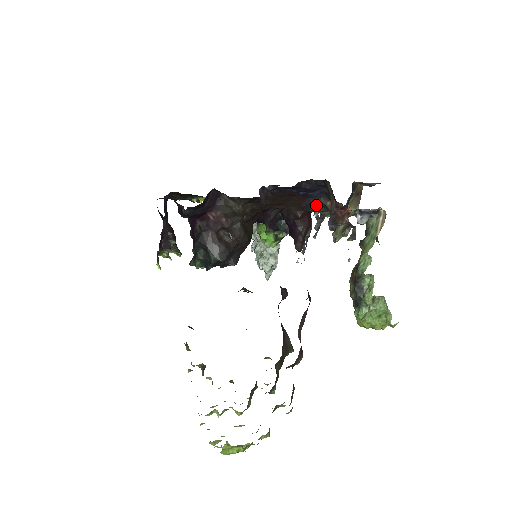
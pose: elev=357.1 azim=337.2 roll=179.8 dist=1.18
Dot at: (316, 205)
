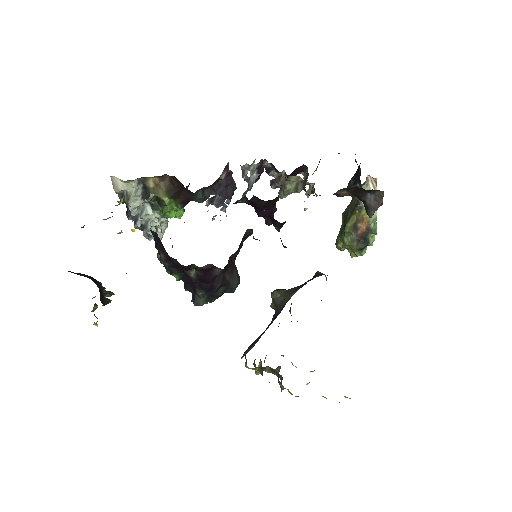
Dot at: occluded
